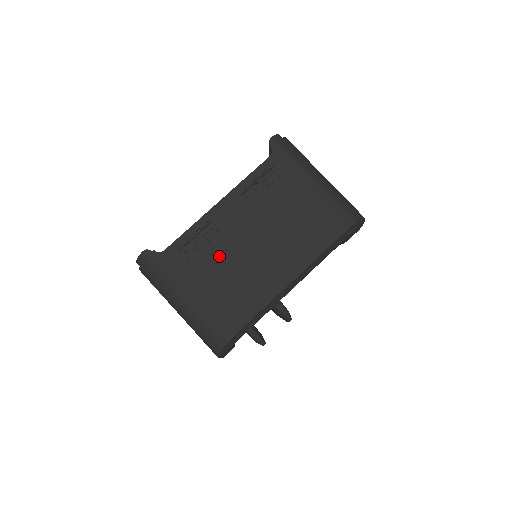
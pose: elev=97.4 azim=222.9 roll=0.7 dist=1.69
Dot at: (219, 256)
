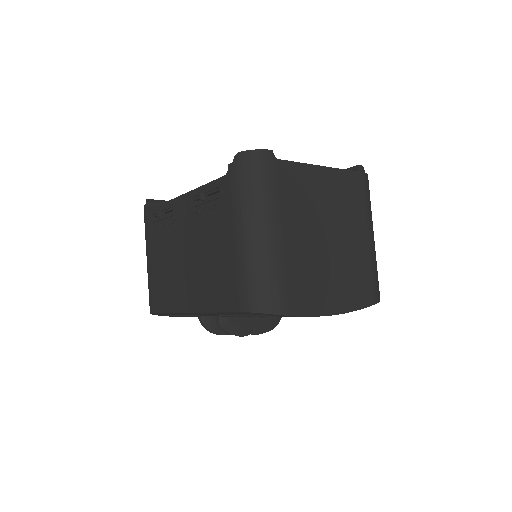
Dot at: (167, 244)
